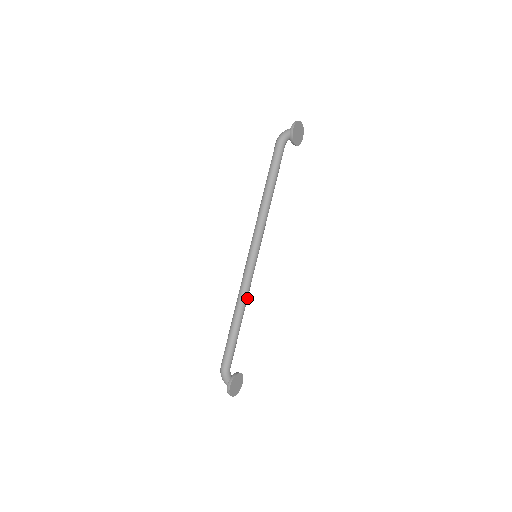
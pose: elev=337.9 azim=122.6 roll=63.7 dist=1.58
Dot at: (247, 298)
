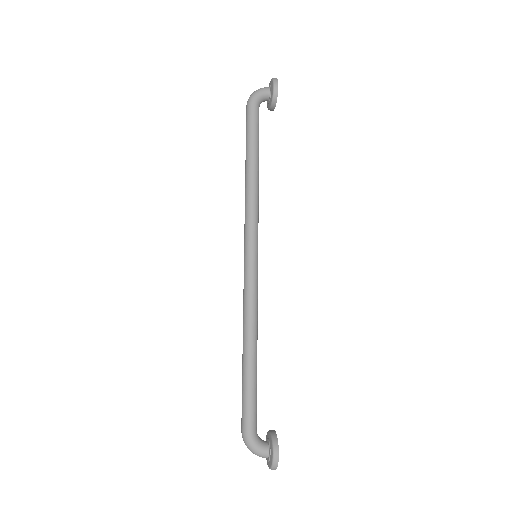
Dot at: (256, 318)
